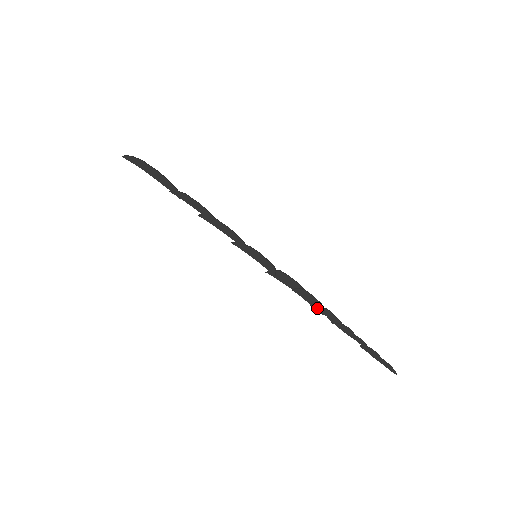
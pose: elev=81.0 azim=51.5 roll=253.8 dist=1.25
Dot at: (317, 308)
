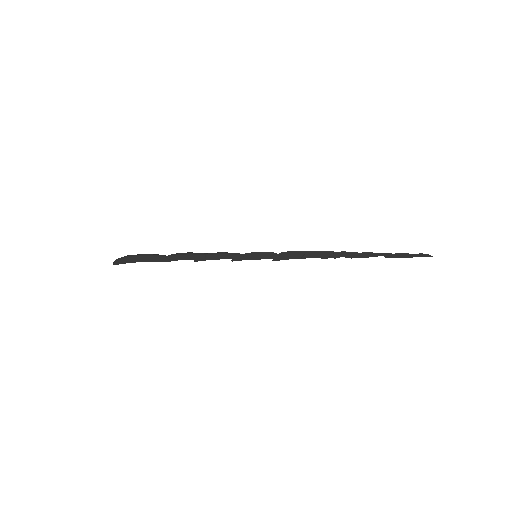
Dot at: (330, 257)
